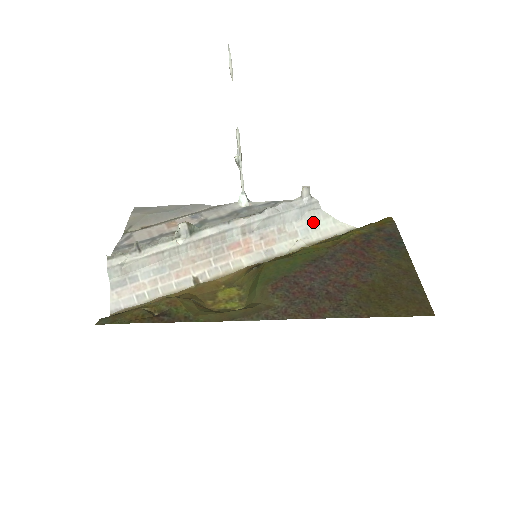
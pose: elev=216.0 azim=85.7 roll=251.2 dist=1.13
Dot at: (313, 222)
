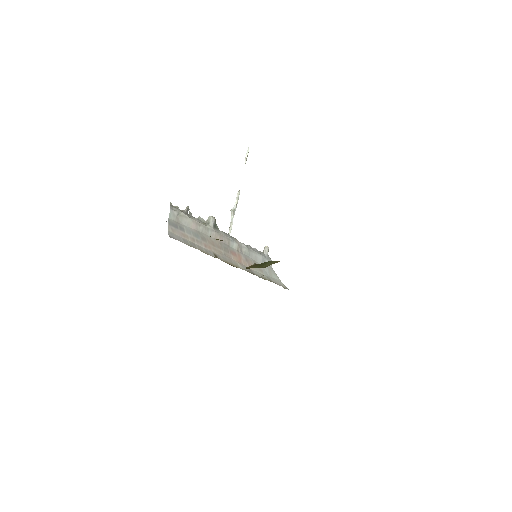
Dot at: (269, 272)
